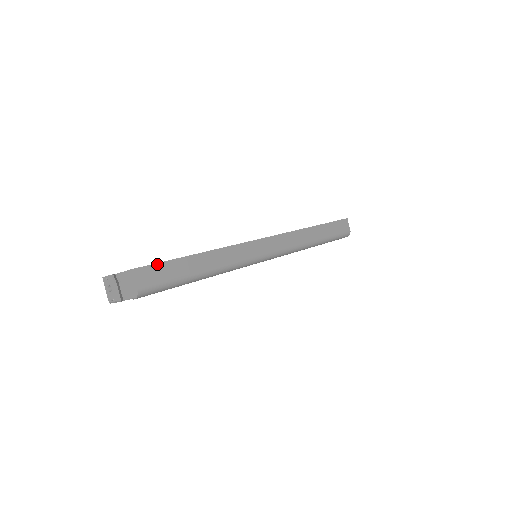
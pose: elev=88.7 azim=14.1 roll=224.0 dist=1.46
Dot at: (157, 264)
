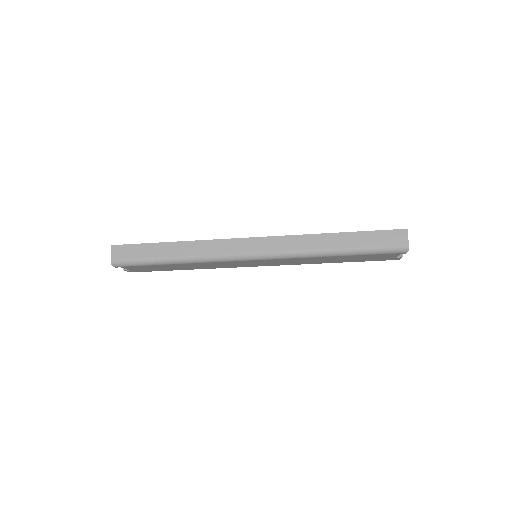
Dot at: (131, 245)
